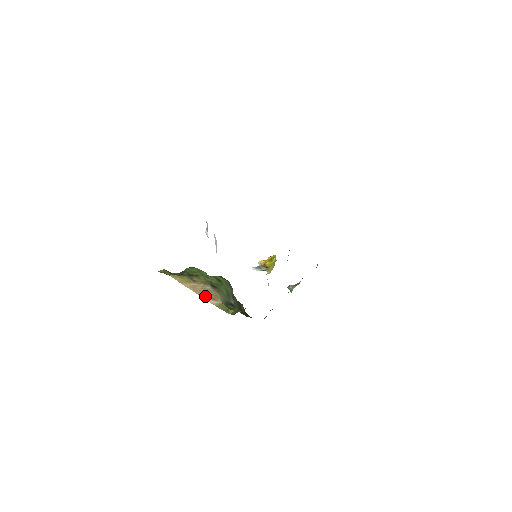
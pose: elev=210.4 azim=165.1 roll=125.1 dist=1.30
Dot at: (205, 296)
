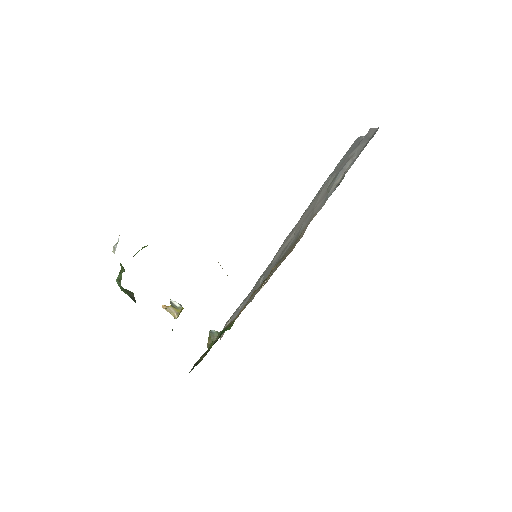
Dot at: occluded
